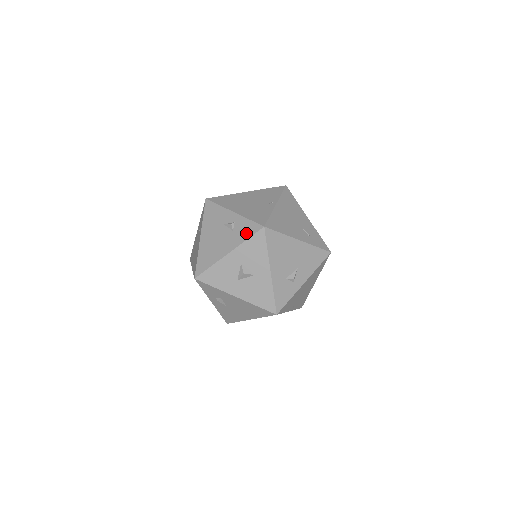
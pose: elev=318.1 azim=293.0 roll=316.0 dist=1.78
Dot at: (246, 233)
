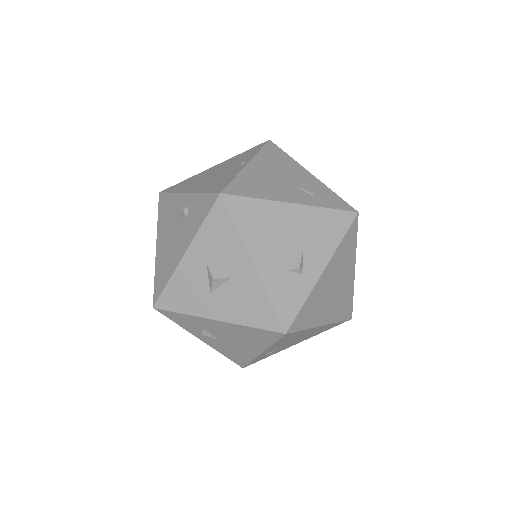
Dot at: (201, 214)
